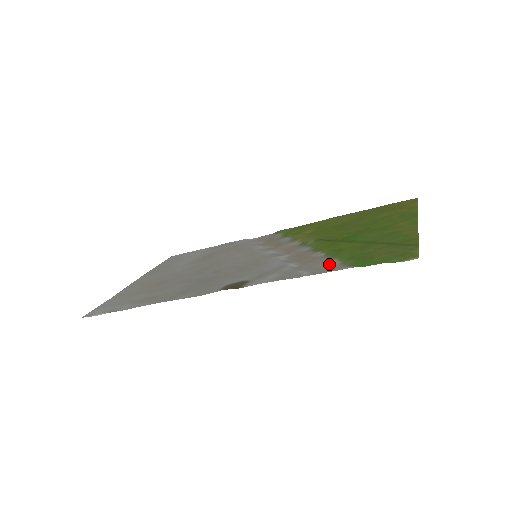
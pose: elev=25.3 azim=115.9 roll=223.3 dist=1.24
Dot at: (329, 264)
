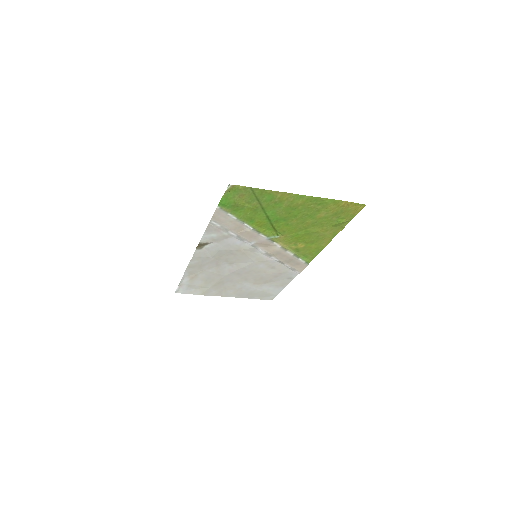
Dot at: (227, 217)
